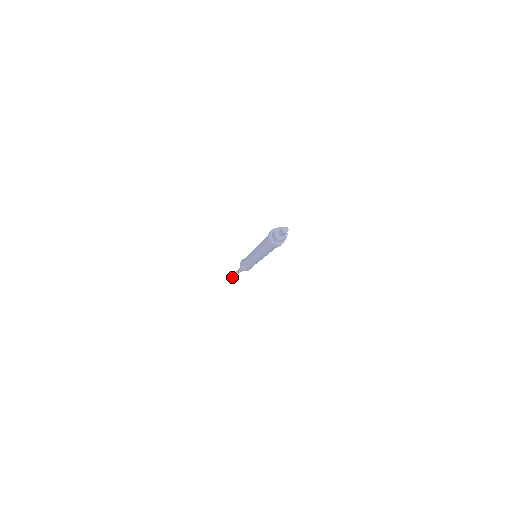
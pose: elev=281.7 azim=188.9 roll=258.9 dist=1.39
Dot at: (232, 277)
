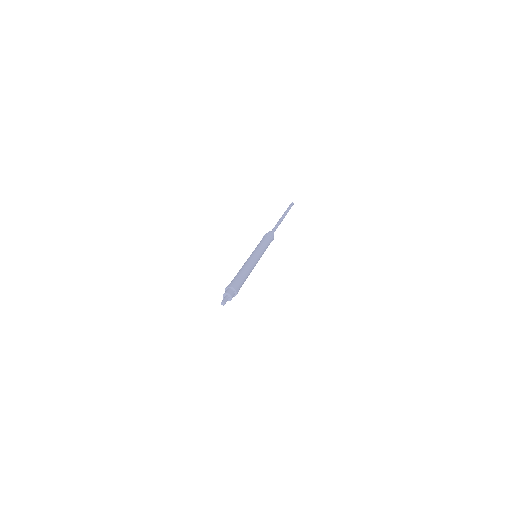
Dot at: occluded
